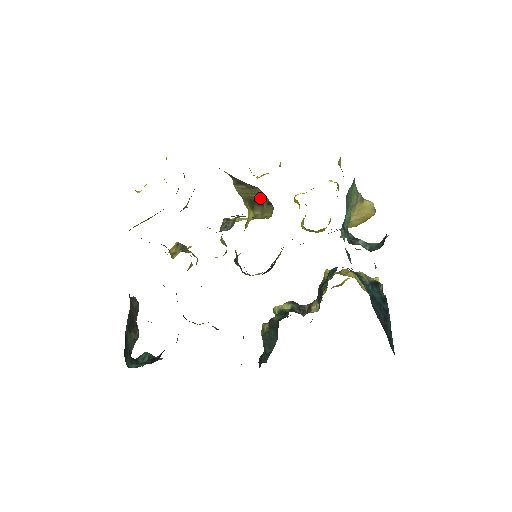
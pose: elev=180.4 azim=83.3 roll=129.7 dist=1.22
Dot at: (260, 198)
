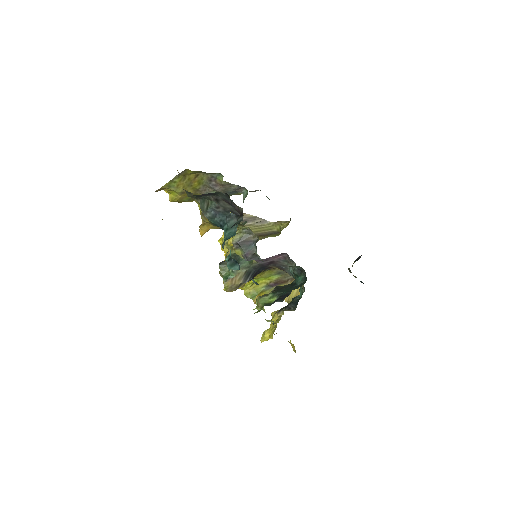
Dot at: (263, 231)
